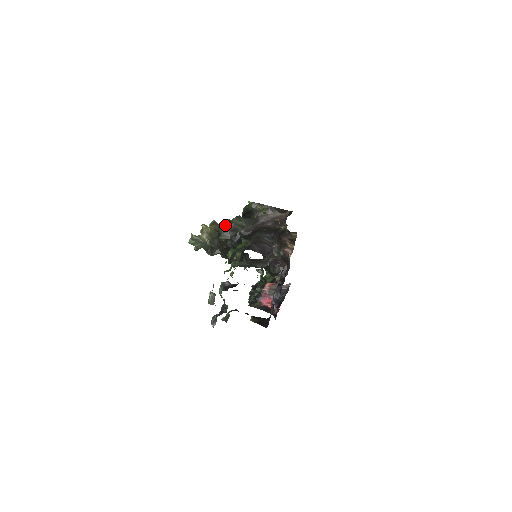
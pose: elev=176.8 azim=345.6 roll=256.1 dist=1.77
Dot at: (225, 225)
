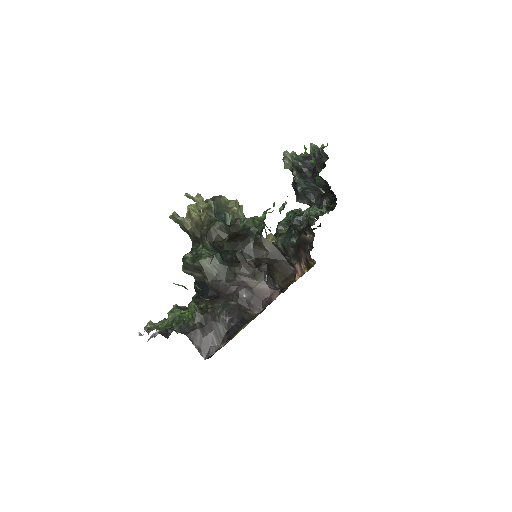
Dot at: (199, 250)
